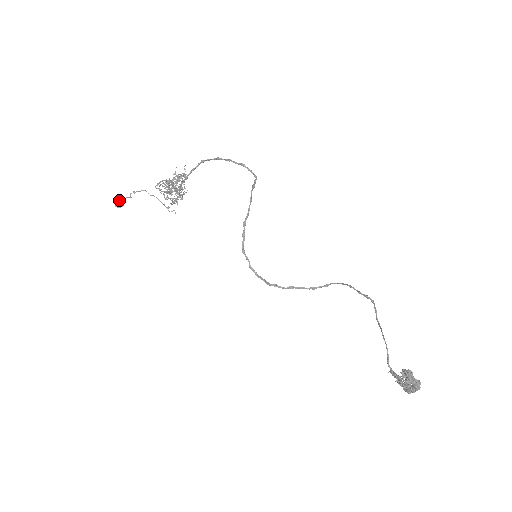
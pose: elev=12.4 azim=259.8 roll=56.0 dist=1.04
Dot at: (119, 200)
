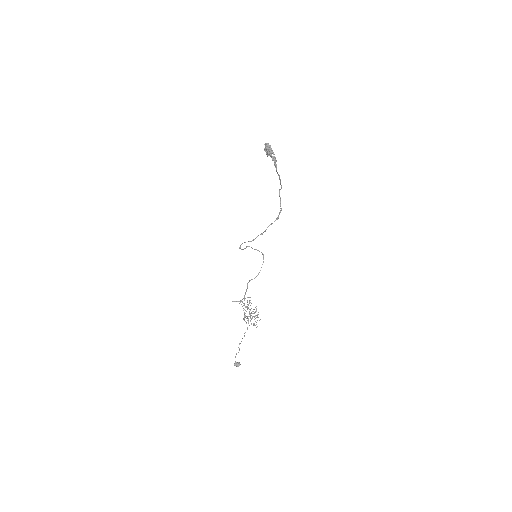
Dot at: occluded
